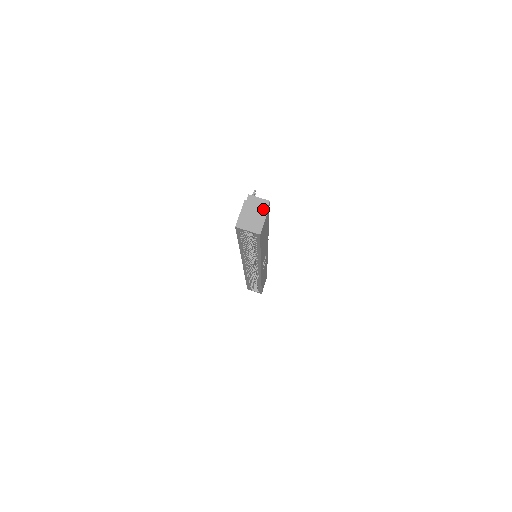
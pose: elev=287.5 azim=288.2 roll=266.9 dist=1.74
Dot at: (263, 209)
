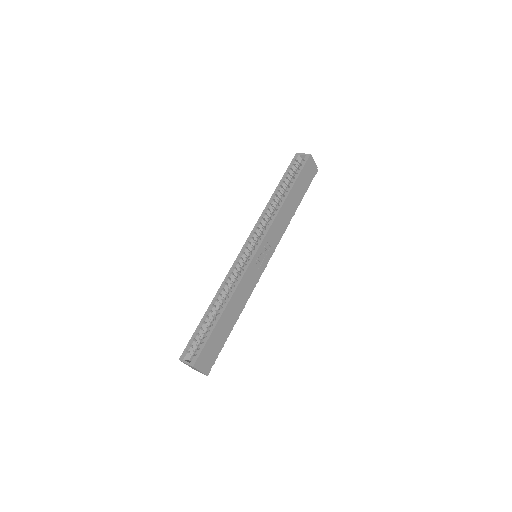
Dot at: occluded
